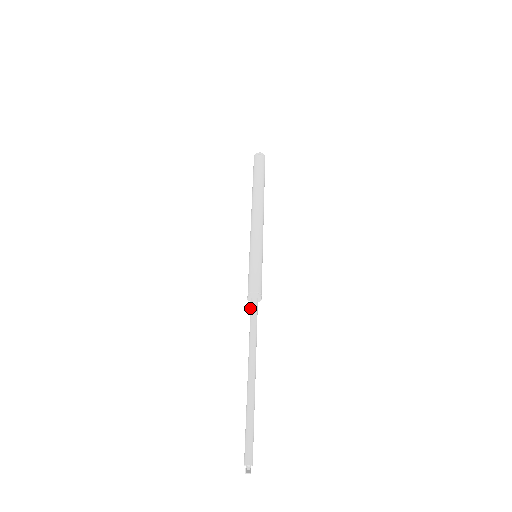
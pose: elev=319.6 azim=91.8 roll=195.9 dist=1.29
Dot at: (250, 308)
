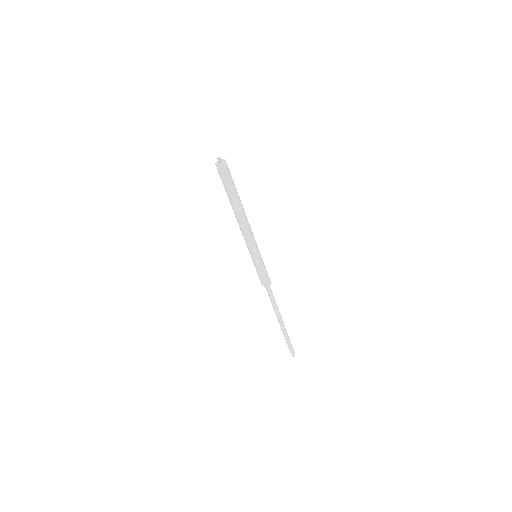
Dot at: (267, 290)
